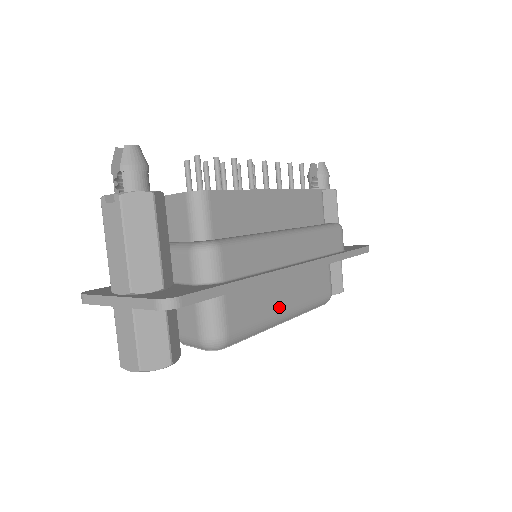
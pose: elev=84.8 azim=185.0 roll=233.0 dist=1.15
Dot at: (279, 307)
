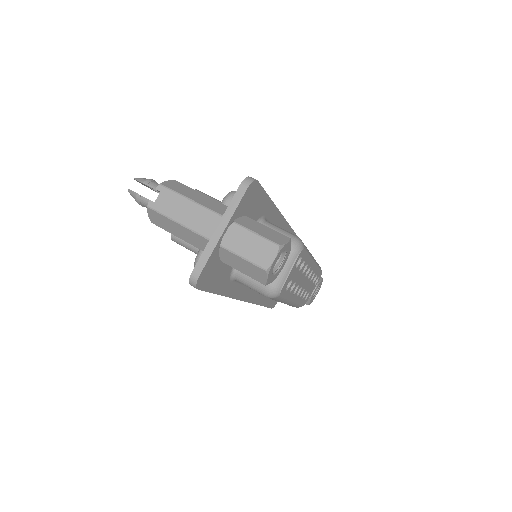
Dot at: occluded
